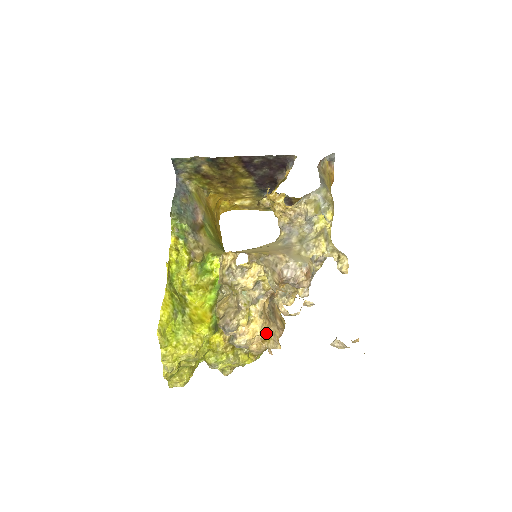
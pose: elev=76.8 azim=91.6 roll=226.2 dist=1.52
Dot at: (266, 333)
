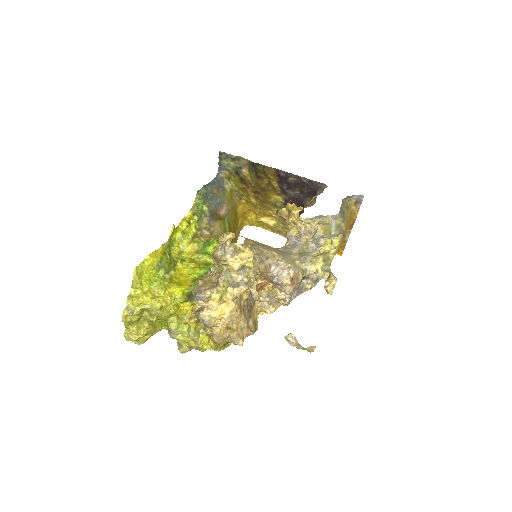
Dot at: (234, 323)
